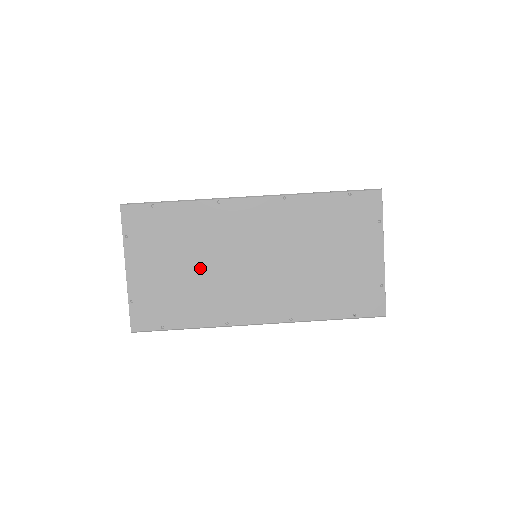
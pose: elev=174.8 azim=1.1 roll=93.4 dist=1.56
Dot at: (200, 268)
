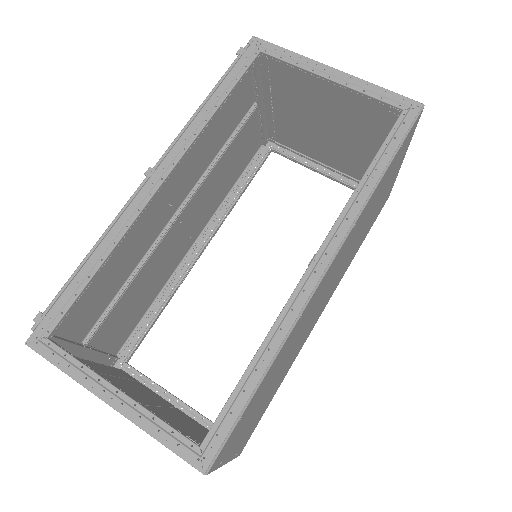
Dot at: (285, 364)
